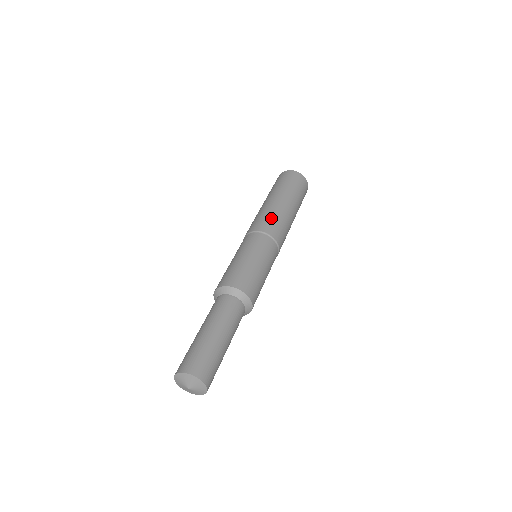
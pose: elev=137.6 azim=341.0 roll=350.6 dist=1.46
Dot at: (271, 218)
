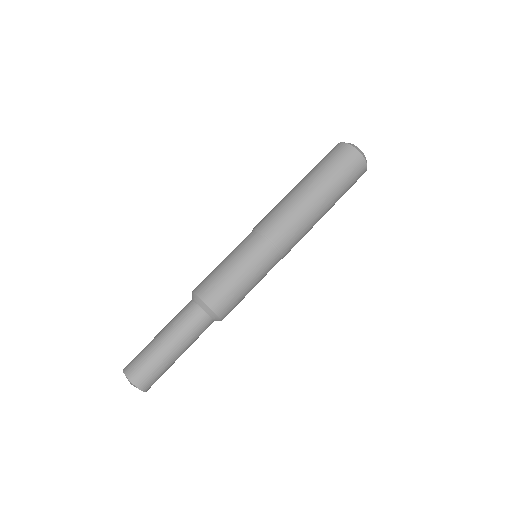
Dot at: (290, 223)
